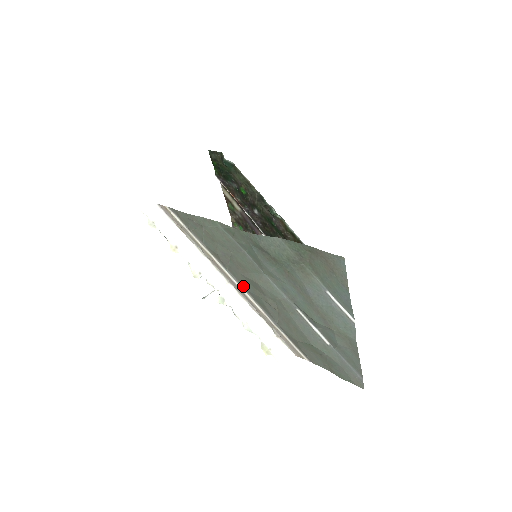
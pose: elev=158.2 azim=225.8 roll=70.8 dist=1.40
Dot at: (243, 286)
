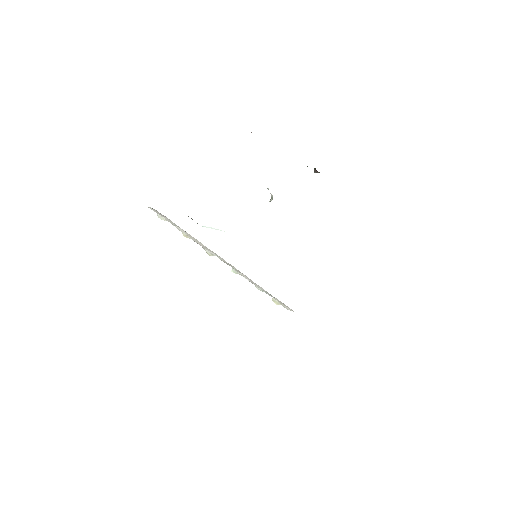
Dot at: occluded
